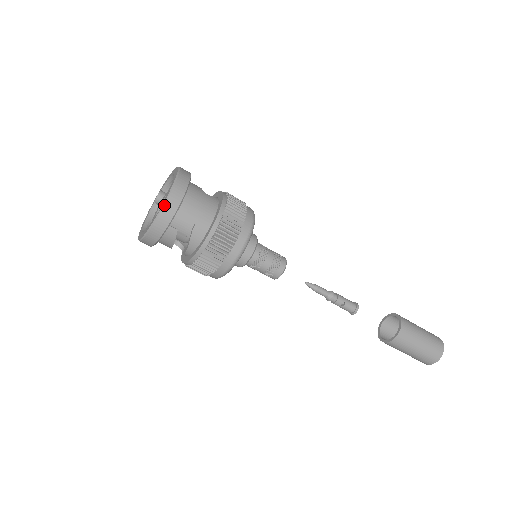
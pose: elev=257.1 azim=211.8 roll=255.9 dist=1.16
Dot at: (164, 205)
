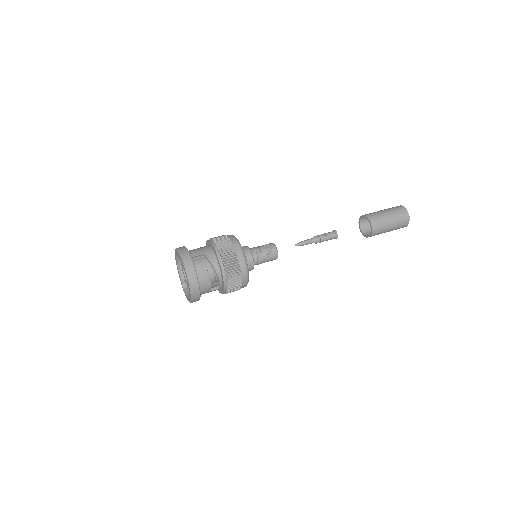
Dot at: (181, 256)
